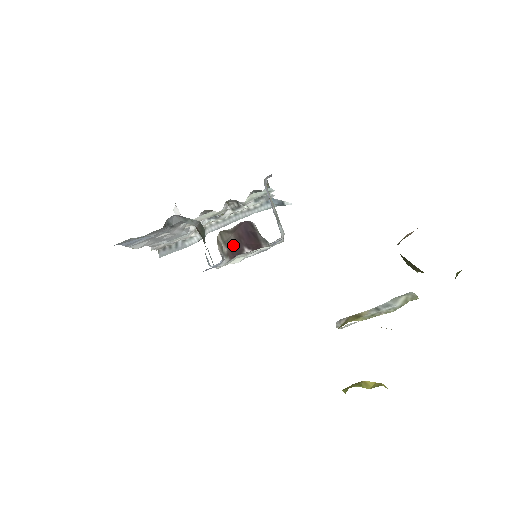
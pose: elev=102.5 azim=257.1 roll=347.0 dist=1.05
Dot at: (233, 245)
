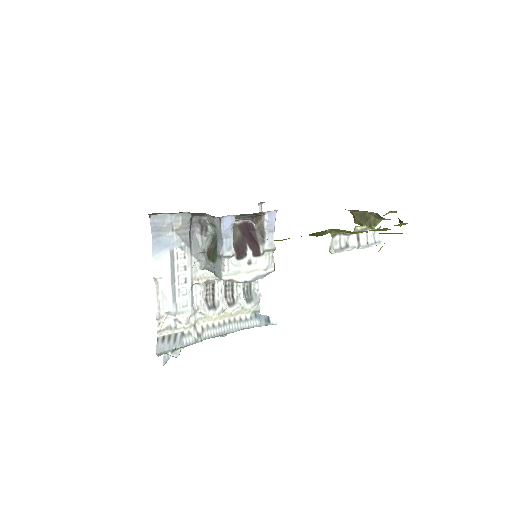
Dot at: (239, 241)
